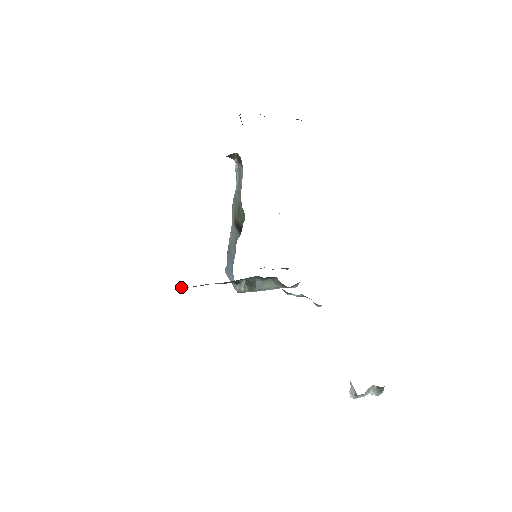
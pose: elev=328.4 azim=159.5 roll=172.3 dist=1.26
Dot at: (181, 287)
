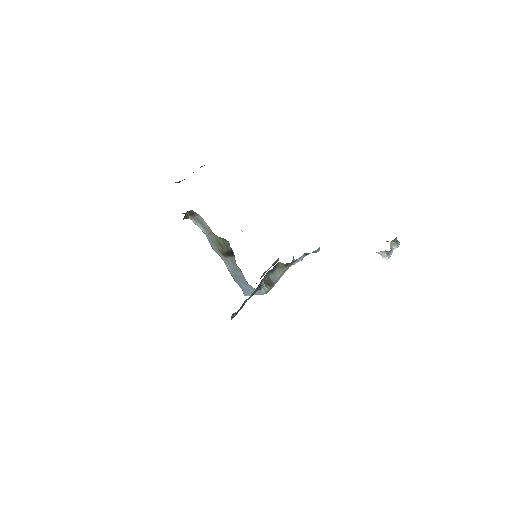
Dot at: (232, 318)
